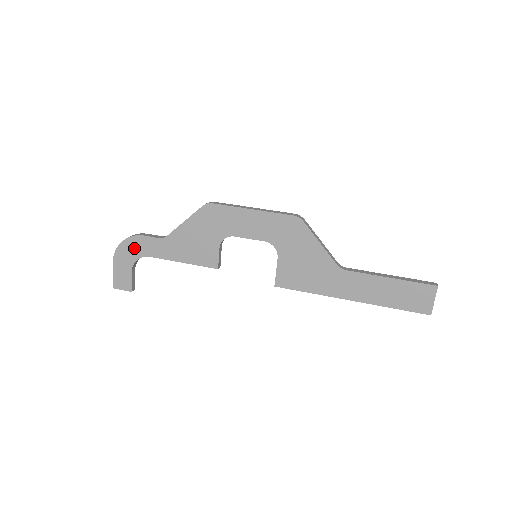
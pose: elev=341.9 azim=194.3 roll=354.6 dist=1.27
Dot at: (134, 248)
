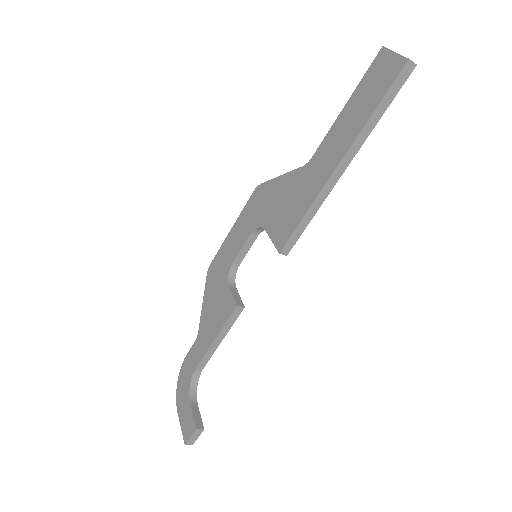
Dot at: (185, 376)
